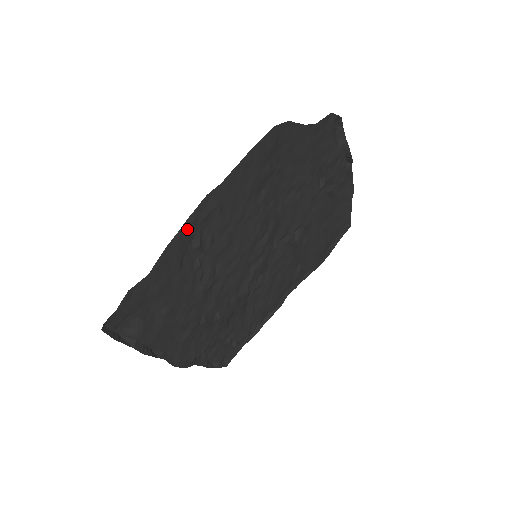
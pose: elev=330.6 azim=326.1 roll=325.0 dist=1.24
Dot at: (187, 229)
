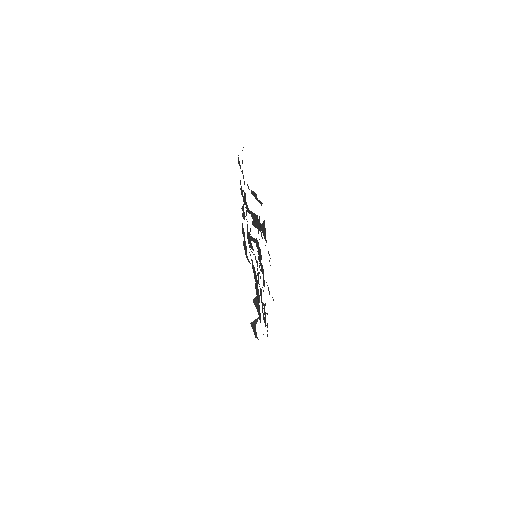
Dot at: occluded
